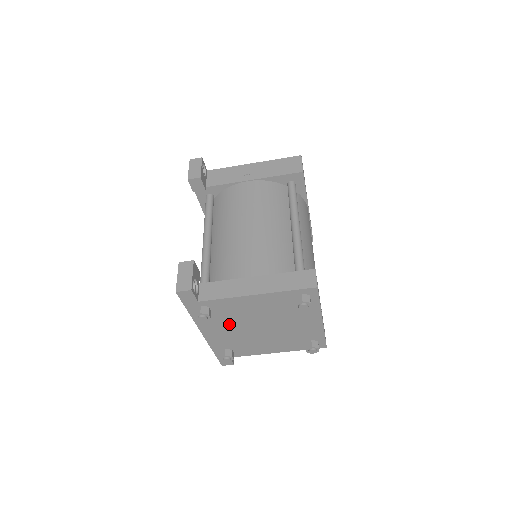
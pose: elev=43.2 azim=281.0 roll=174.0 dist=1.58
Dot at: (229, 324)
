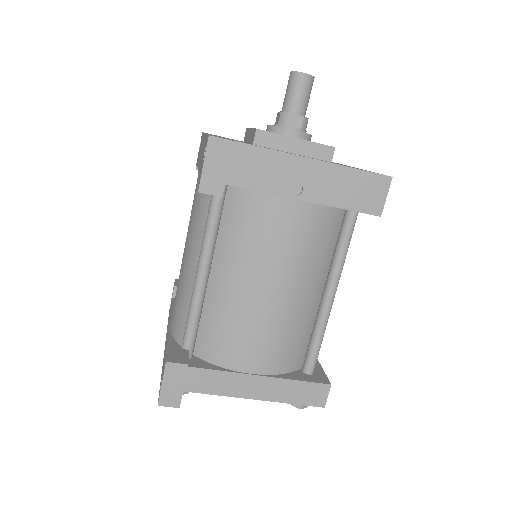
Dot at: occluded
